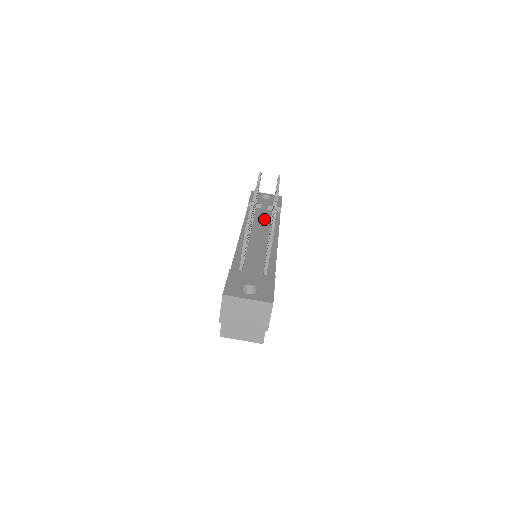
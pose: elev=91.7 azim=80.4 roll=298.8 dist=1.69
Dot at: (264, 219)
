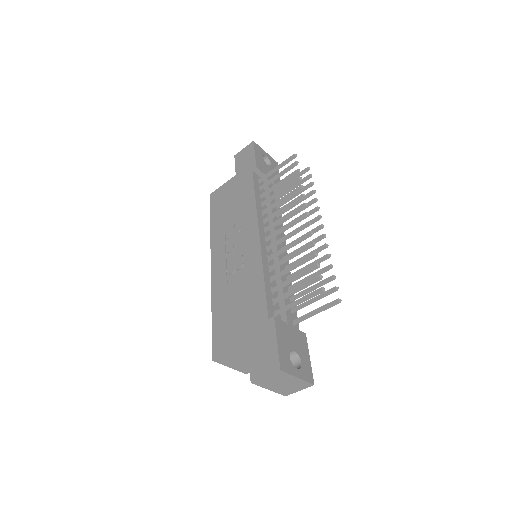
Dot at: occluded
